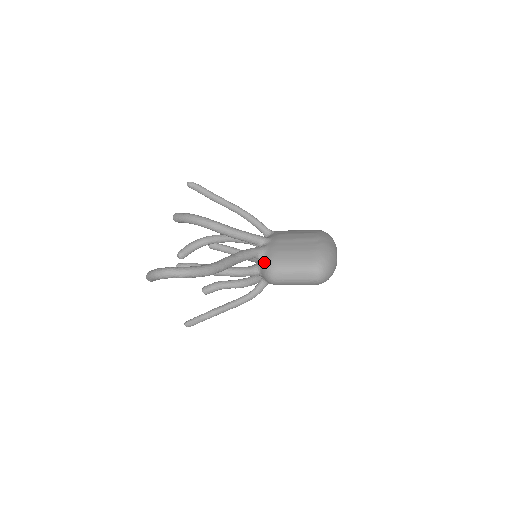
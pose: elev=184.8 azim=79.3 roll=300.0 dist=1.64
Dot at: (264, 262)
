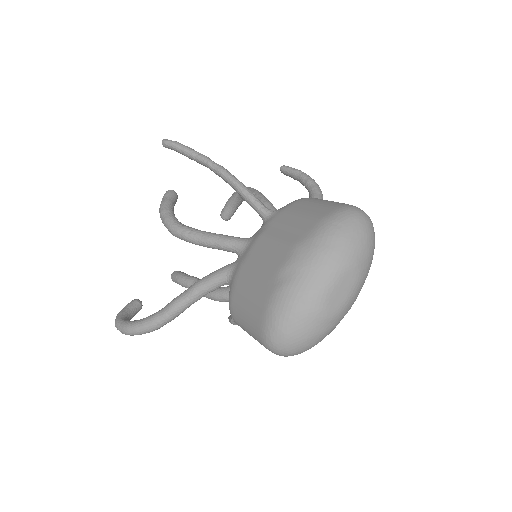
Dot at: occluded
